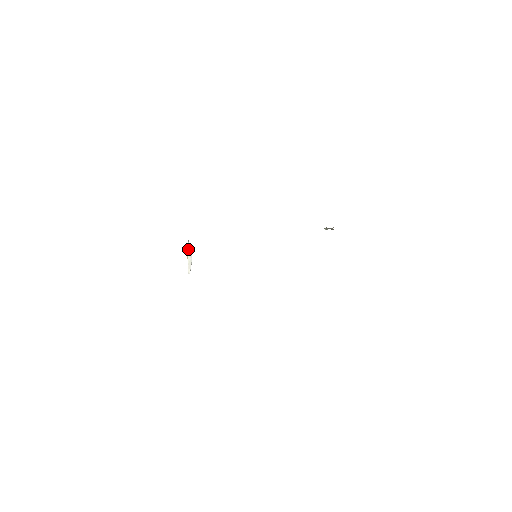
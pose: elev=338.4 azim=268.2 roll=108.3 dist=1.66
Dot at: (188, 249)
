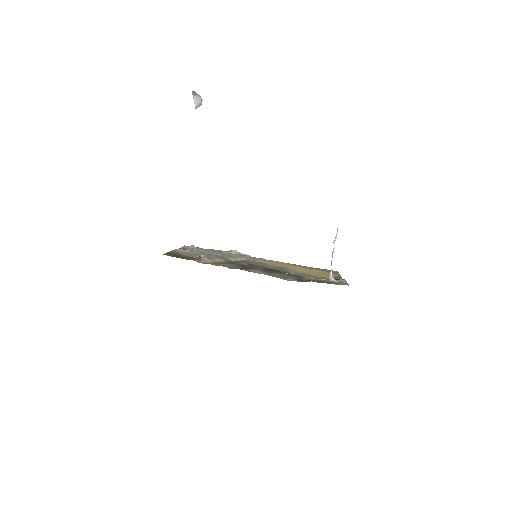
Dot at: (194, 101)
